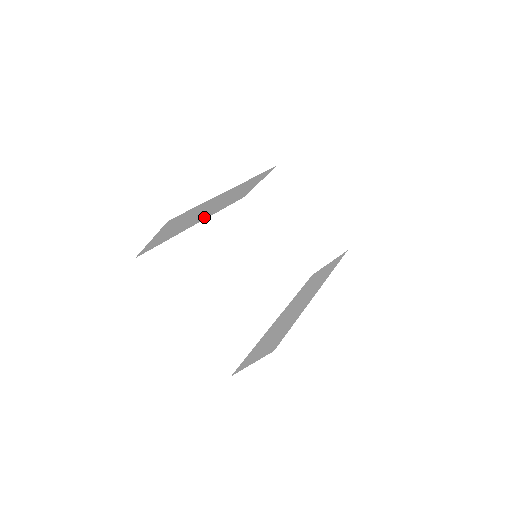
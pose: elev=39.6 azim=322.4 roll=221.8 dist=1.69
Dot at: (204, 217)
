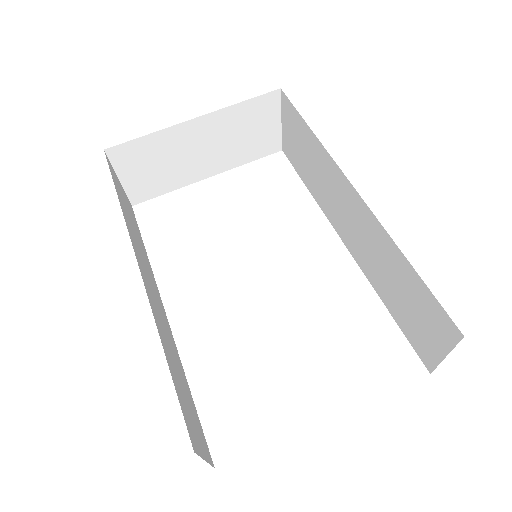
Dot at: occluded
